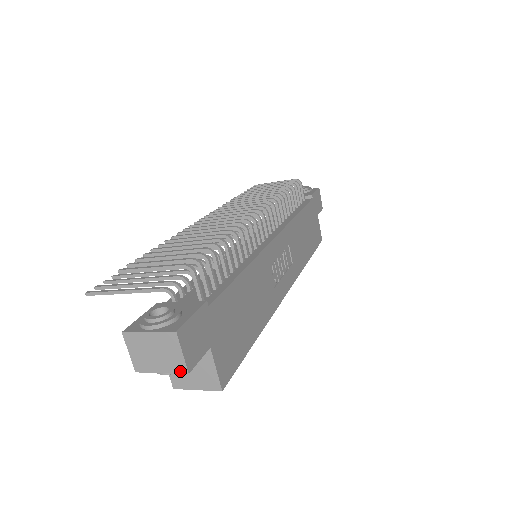
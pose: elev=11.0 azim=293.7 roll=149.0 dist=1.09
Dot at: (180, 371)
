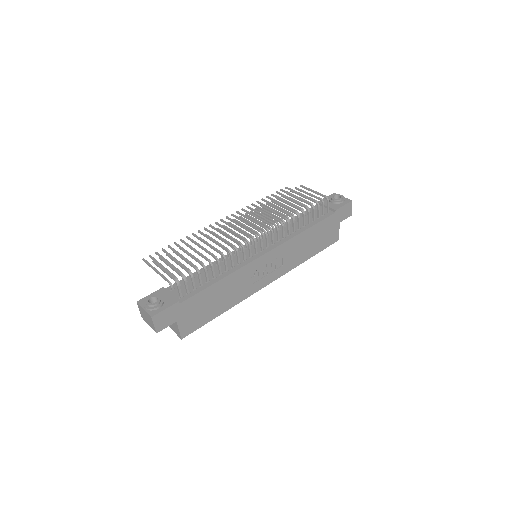
Dot at: (154, 330)
